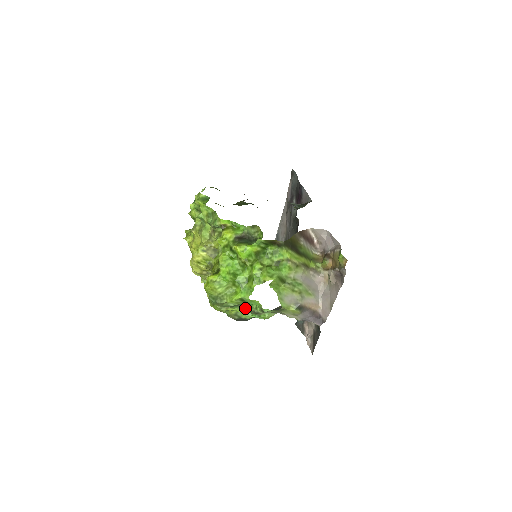
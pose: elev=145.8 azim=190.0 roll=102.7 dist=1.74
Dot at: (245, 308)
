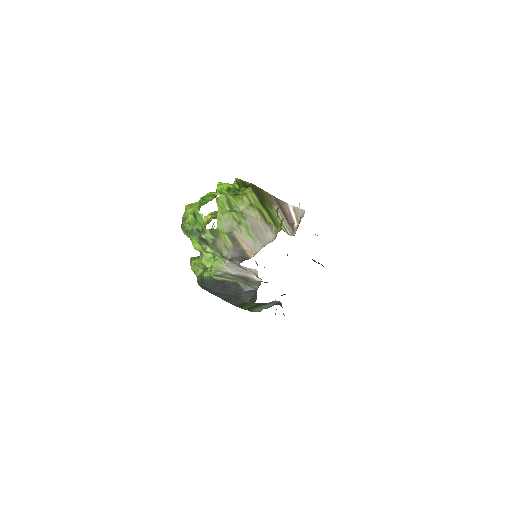
Dot at: occluded
